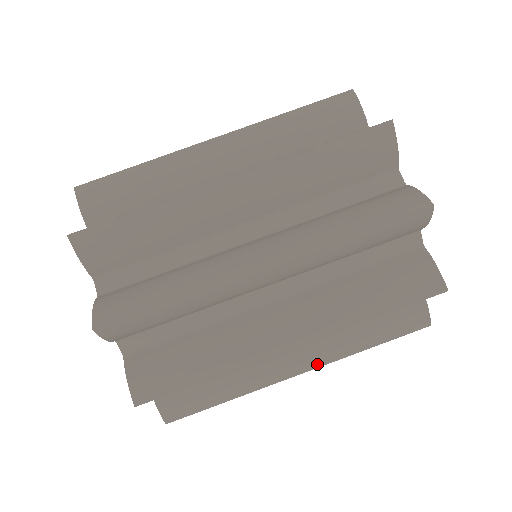
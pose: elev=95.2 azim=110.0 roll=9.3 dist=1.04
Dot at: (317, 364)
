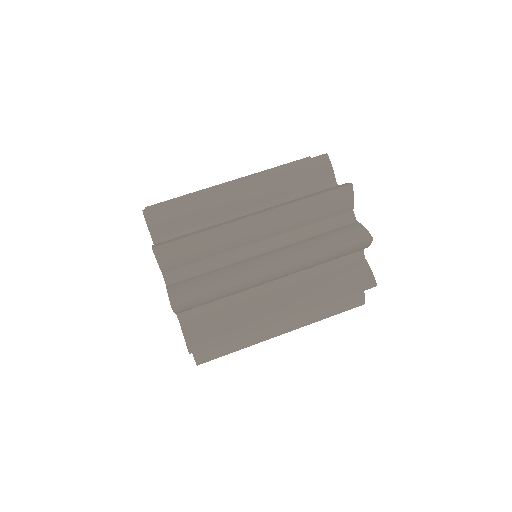
Dot at: (295, 328)
